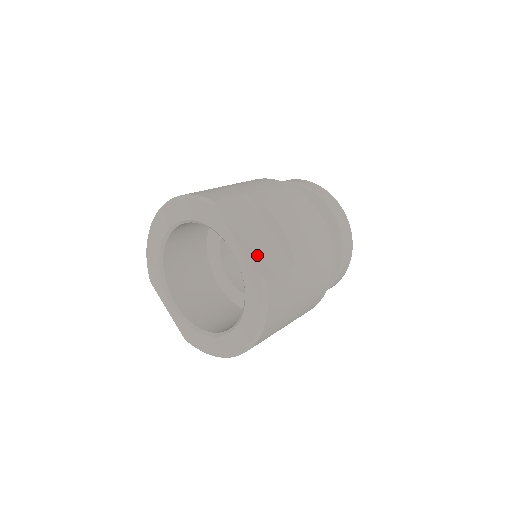
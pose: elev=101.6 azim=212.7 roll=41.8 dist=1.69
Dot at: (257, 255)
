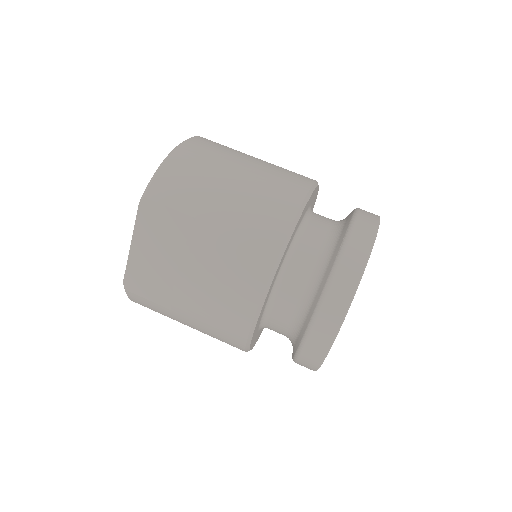
Dot at: (139, 268)
